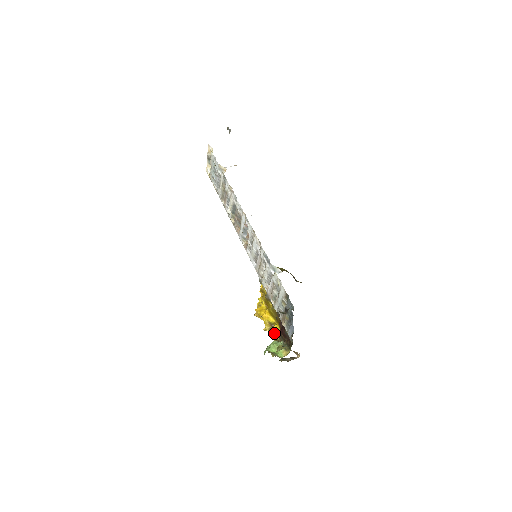
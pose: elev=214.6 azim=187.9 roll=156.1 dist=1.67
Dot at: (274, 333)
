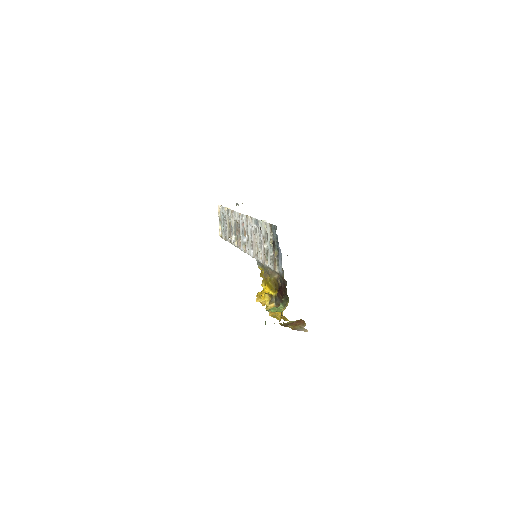
Dot at: (275, 306)
